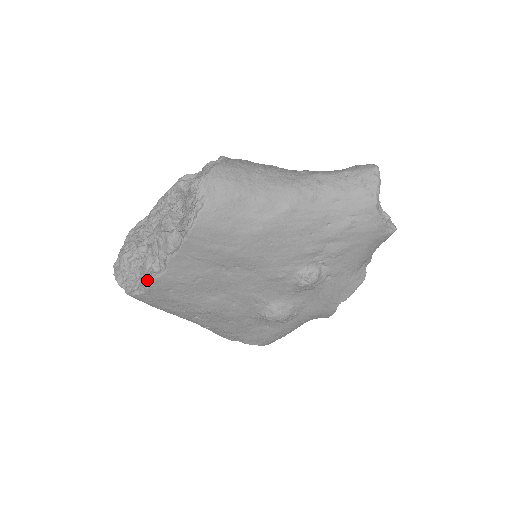
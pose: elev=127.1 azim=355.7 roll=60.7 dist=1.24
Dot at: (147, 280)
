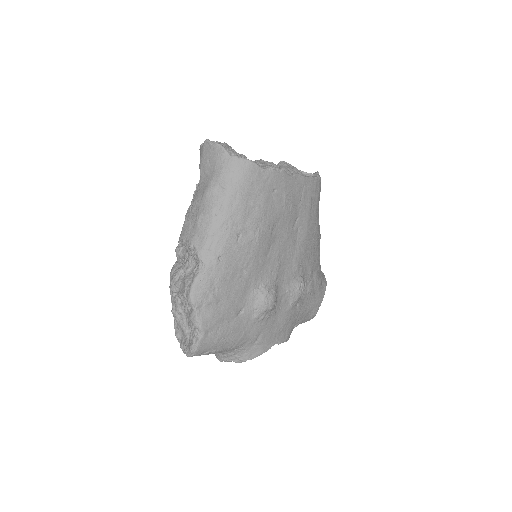
Dot at: occluded
